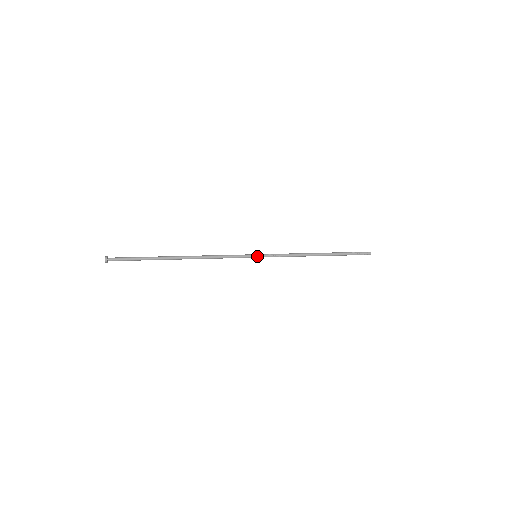
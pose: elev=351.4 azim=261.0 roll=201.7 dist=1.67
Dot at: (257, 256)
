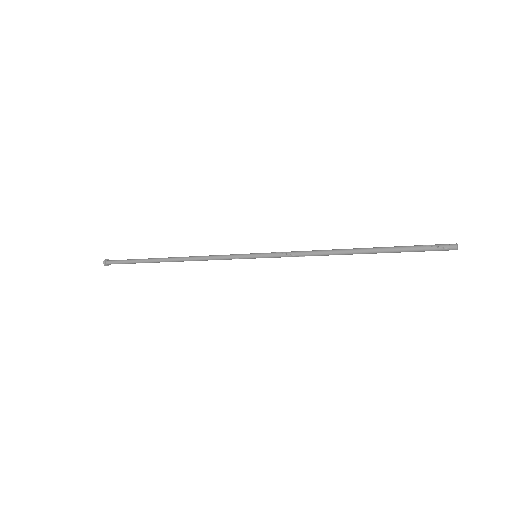
Dot at: (256, 254)
